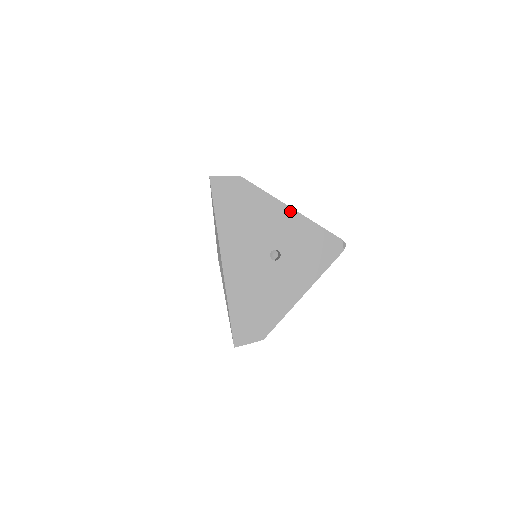
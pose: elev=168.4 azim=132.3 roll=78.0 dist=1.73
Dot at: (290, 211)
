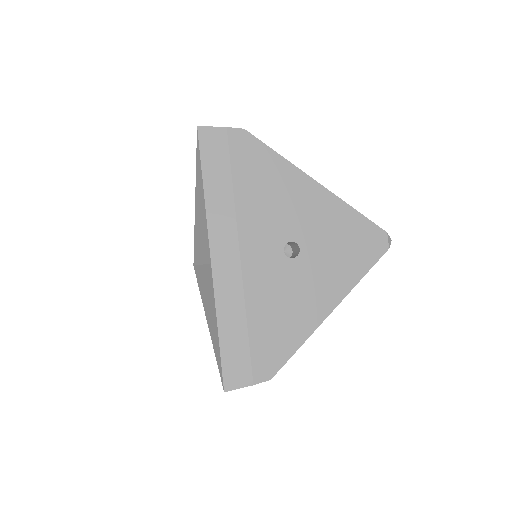
Dot at: (315, 186)
